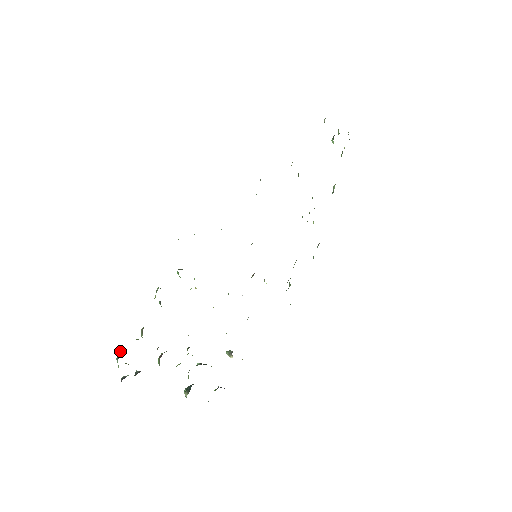
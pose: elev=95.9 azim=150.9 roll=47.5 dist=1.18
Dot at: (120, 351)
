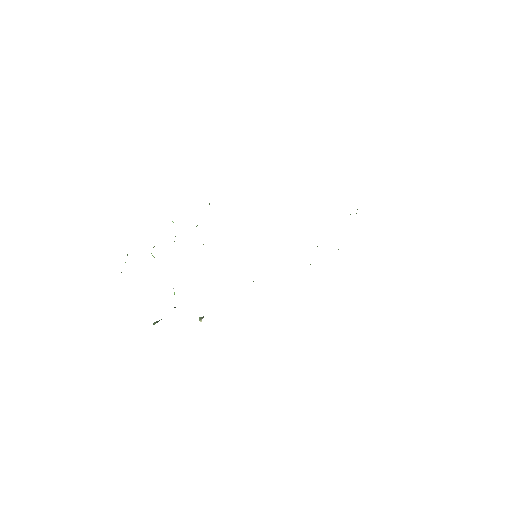
Dot at: occluded
